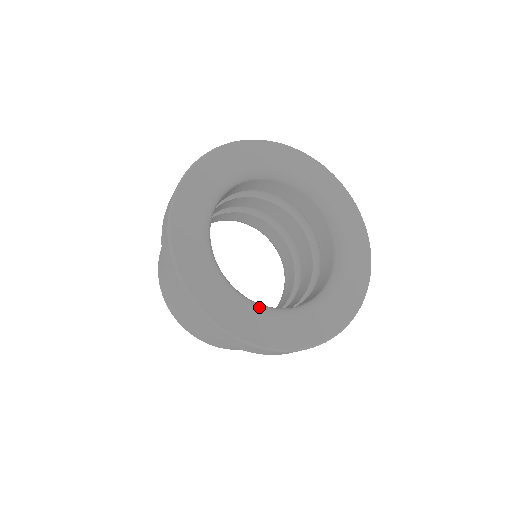
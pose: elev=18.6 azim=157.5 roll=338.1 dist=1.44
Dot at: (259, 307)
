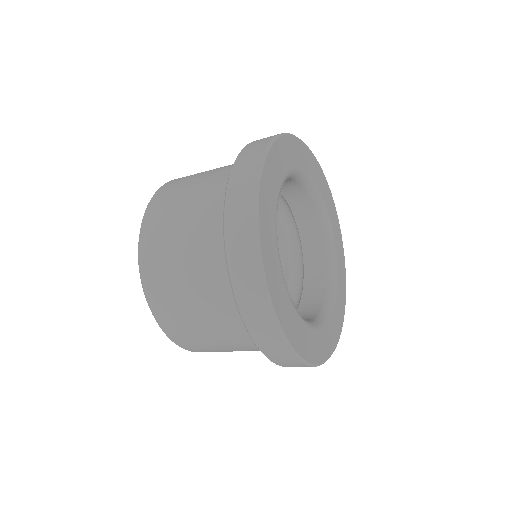
Dot at: (294, 305)
